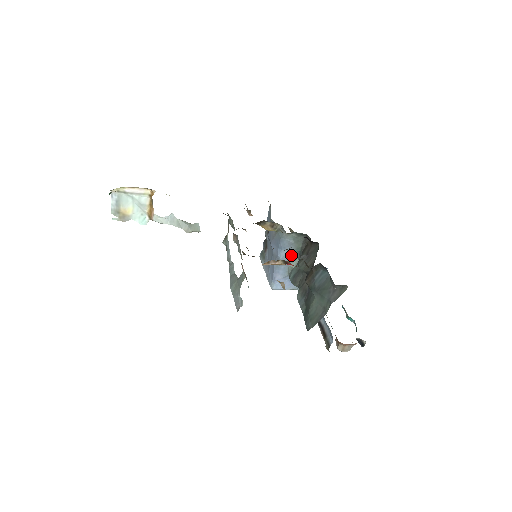
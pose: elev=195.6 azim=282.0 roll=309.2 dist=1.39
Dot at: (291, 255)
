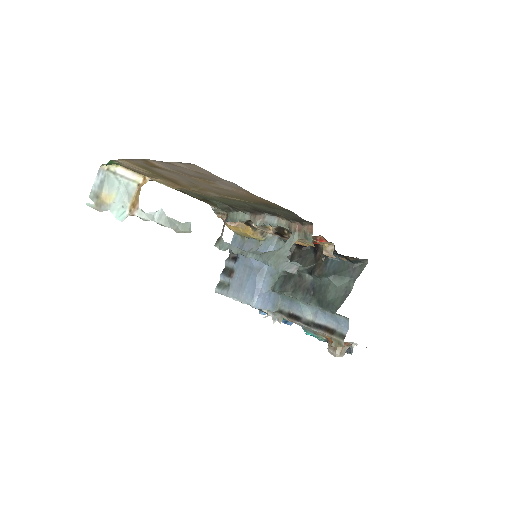
Dot at: occluded
